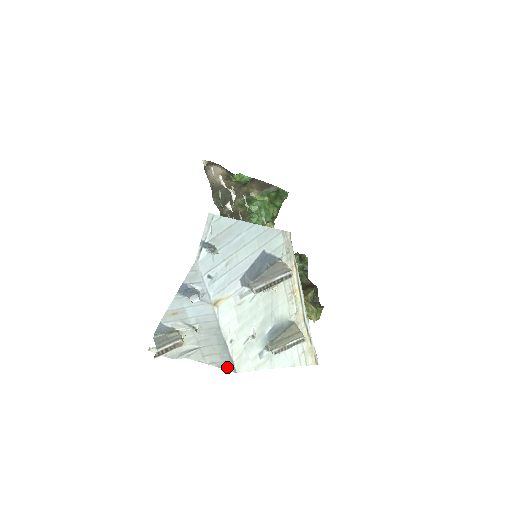
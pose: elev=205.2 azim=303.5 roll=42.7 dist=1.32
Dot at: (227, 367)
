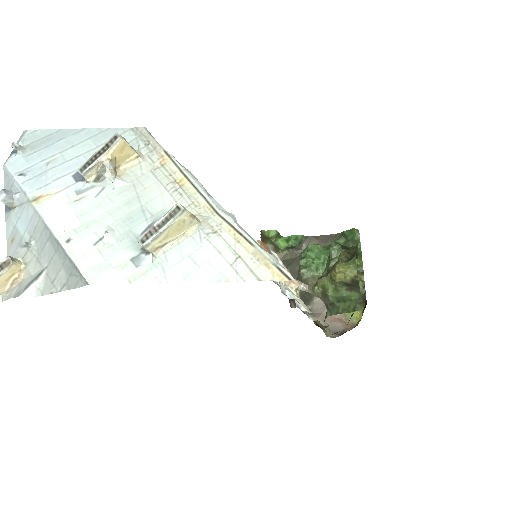
Dot at: (77, 282)
